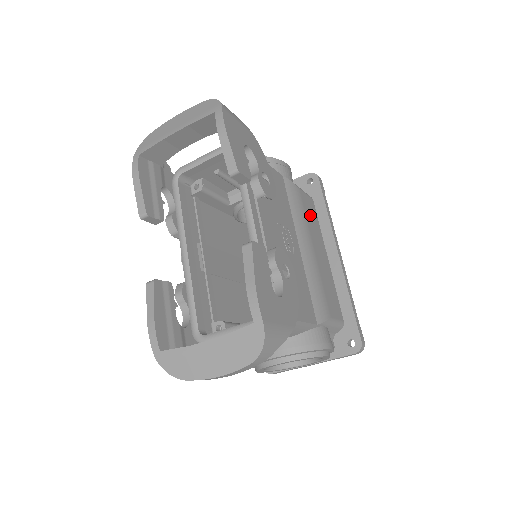
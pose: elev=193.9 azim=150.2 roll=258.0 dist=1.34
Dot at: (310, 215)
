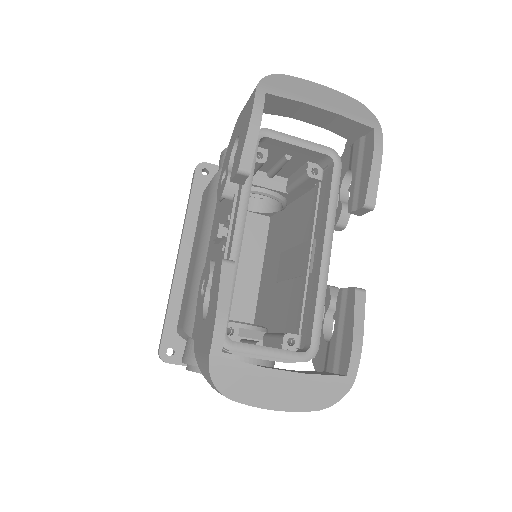
Dot at: occluded
